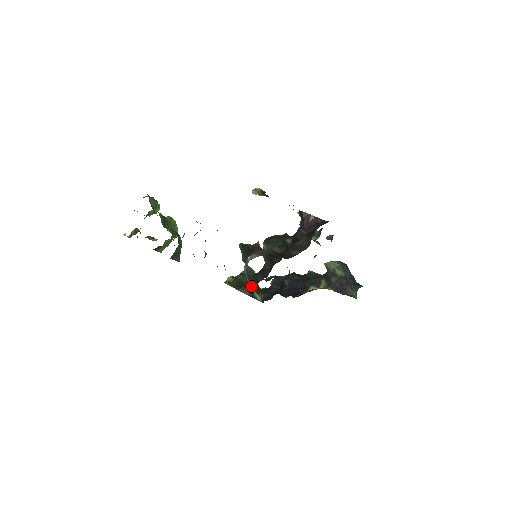
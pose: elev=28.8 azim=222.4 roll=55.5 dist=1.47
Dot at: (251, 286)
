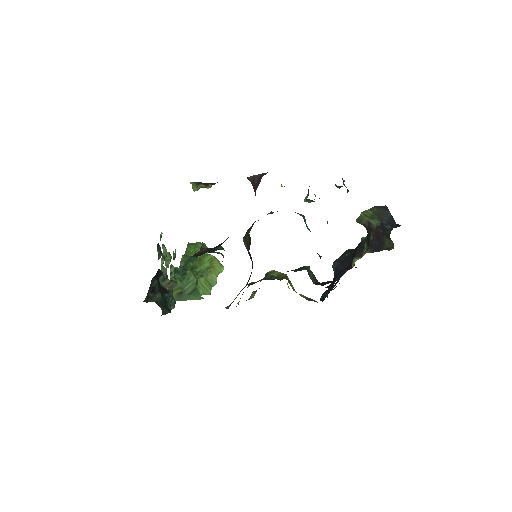
Dot at: (236, 297)
